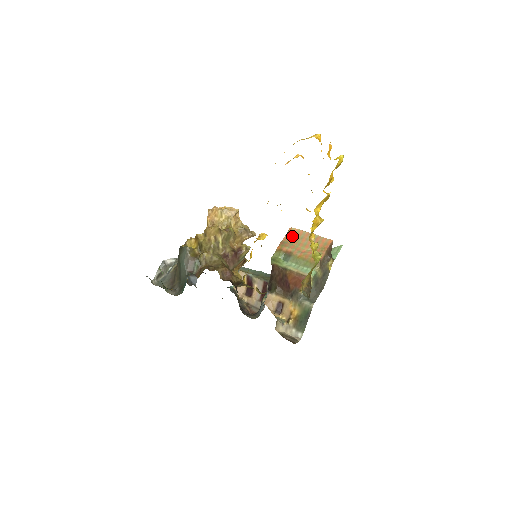
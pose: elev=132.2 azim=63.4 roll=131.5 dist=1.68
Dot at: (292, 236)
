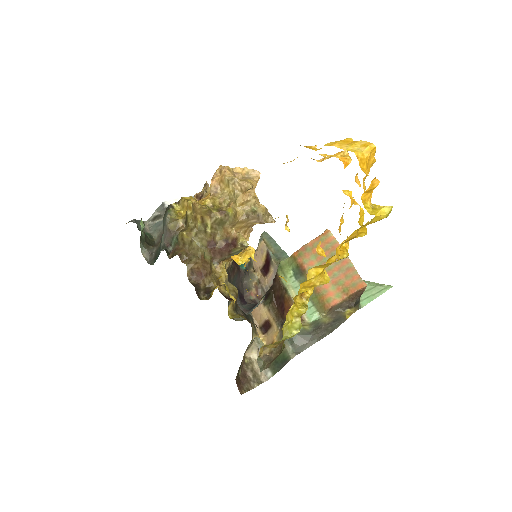
Dot at: (322, 245)
